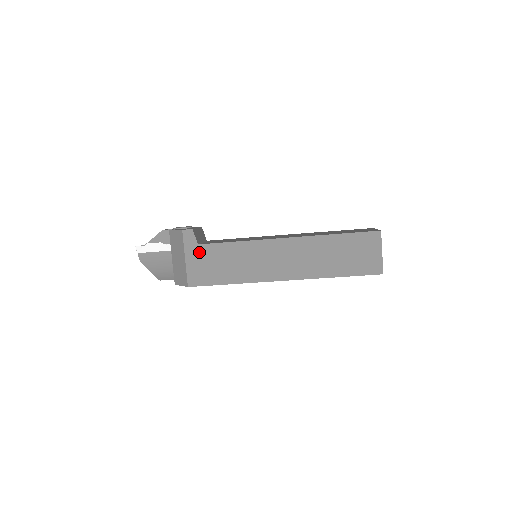
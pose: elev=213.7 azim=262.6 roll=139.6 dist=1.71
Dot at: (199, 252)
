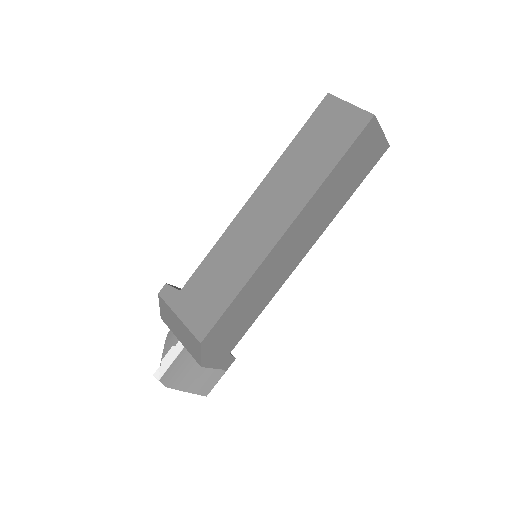
Dot at: (186, 297)
